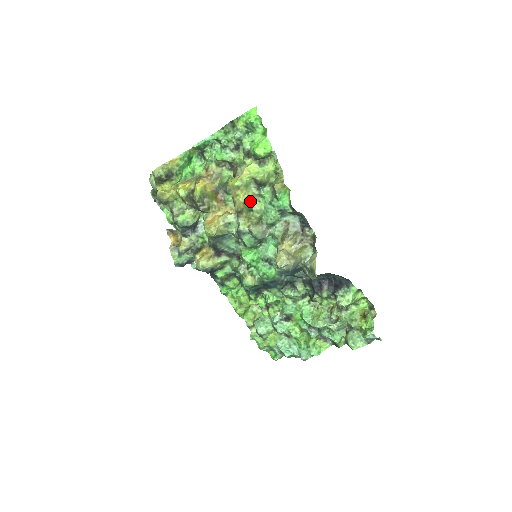
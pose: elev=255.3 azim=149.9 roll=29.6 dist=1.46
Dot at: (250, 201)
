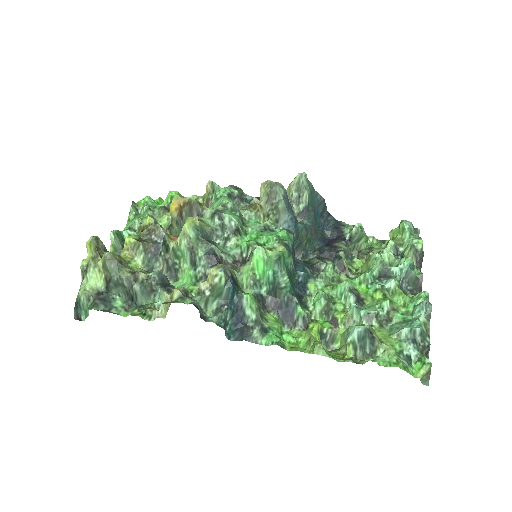
Dot at: occluded
